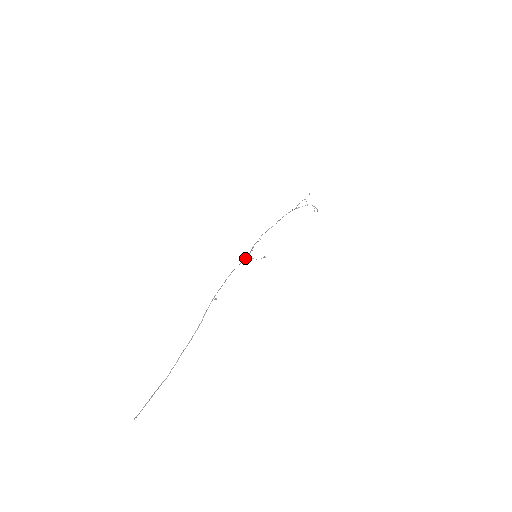
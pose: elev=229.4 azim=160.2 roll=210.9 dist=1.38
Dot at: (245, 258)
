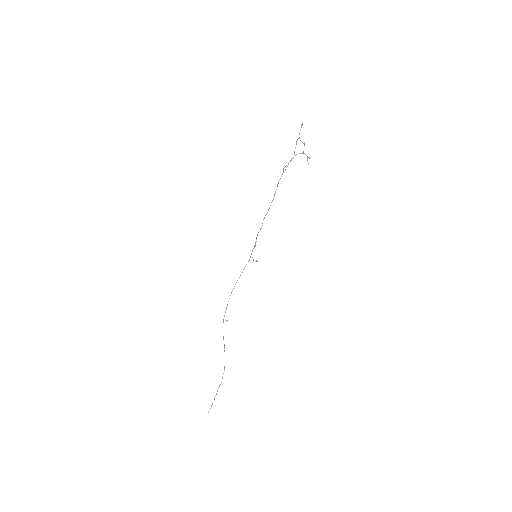
Dot at: occluded
